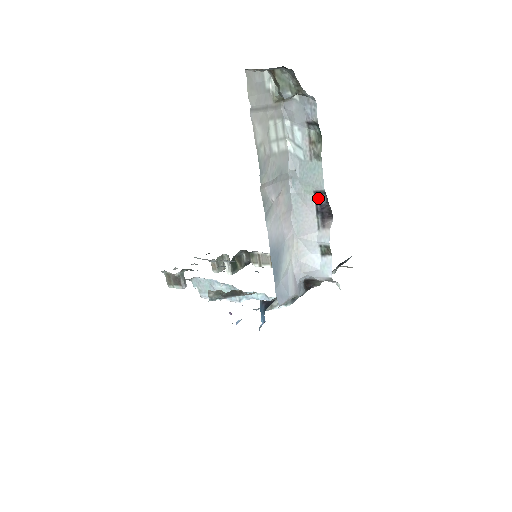
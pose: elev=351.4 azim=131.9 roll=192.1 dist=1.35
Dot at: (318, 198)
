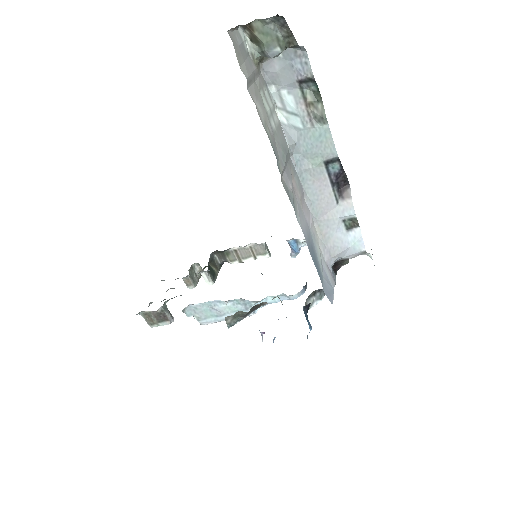
Dot at: (330, 168)
